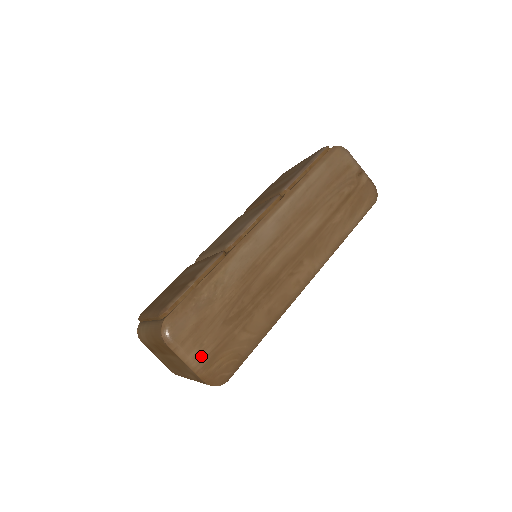
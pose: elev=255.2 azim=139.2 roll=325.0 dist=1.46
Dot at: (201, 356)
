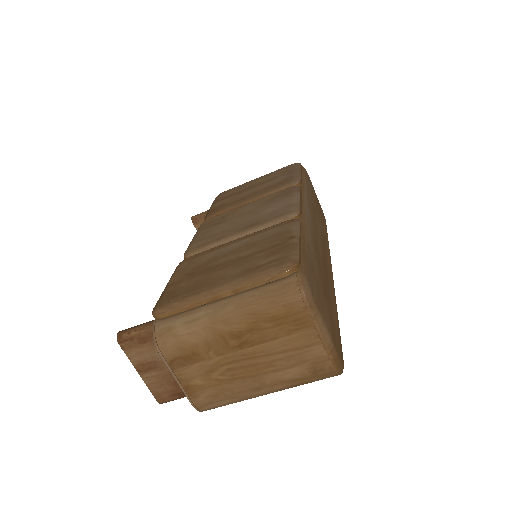
Dot at: (329, 330)
